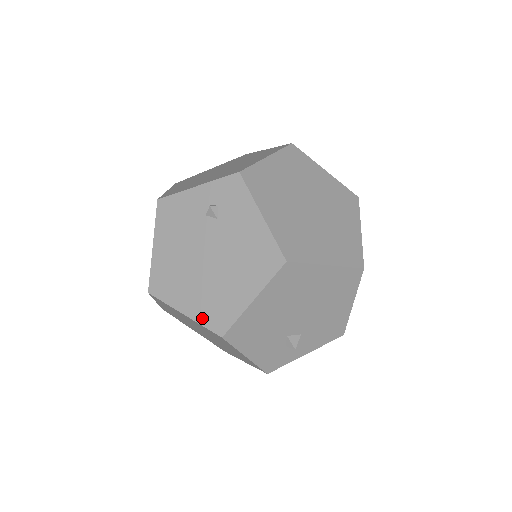
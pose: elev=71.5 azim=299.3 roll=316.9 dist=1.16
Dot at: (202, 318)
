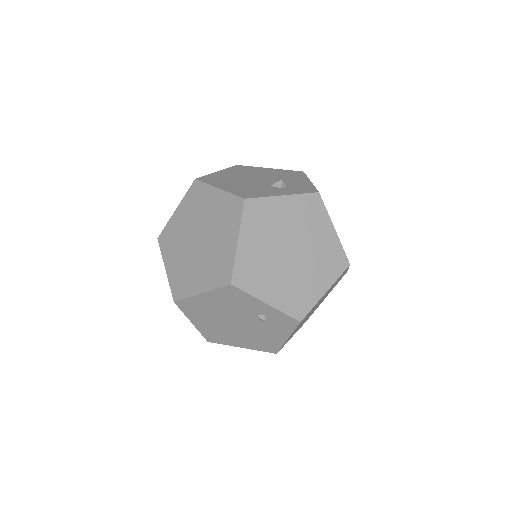
Dot at: (203, 332)
